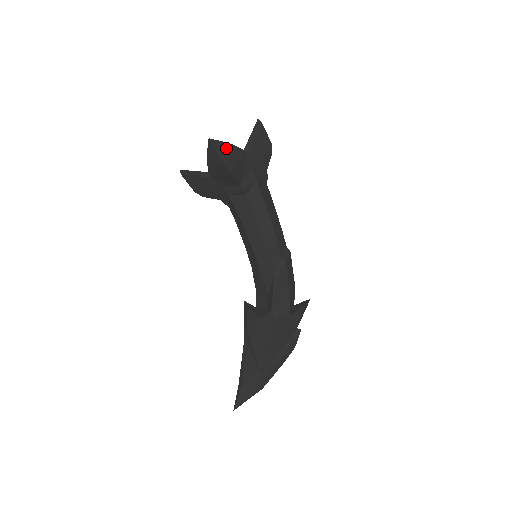
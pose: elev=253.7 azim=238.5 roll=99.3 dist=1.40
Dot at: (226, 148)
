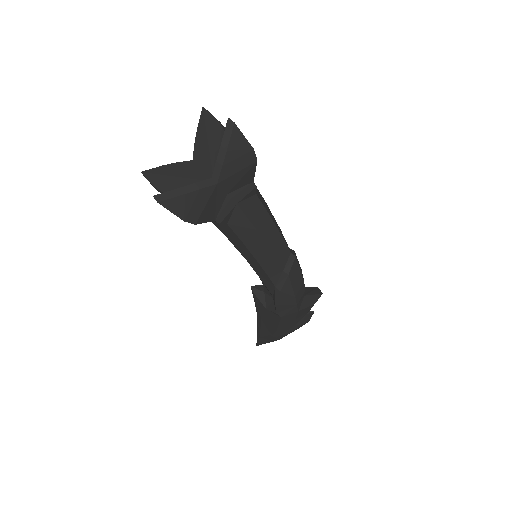
Dot at: (181, 198)
